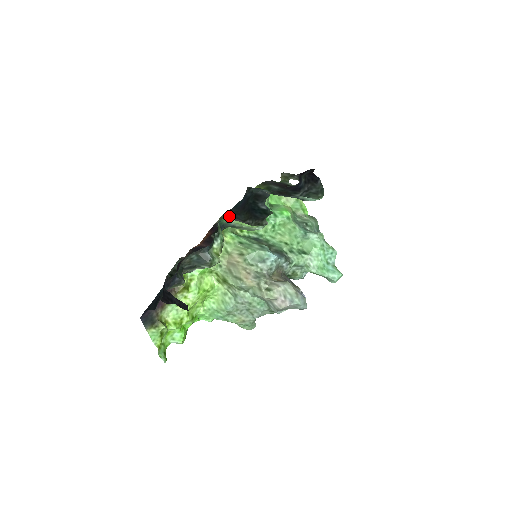
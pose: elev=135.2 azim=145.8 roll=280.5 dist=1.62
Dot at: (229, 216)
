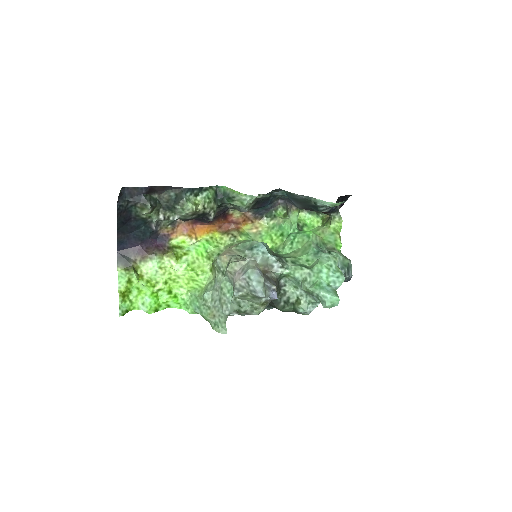
Dot at: occluded
